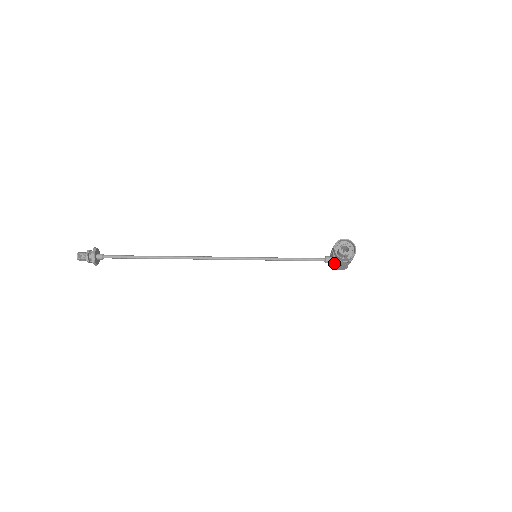
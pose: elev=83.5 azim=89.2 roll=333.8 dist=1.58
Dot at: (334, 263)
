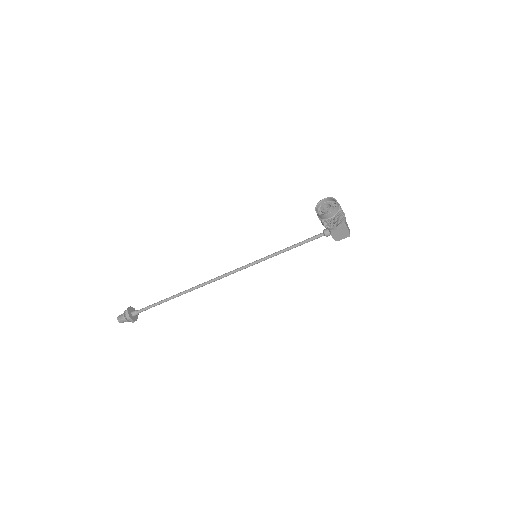
Dot at: (328, 229)
